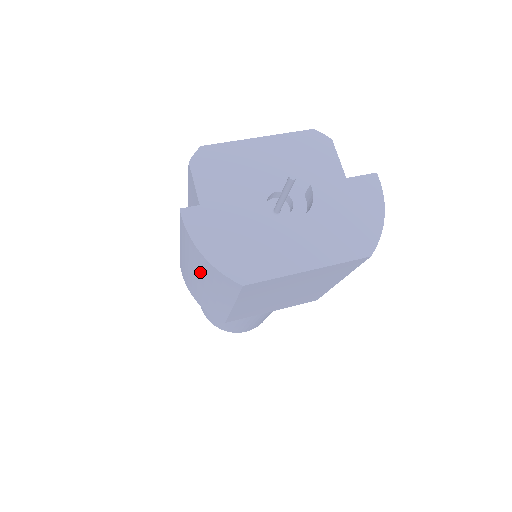
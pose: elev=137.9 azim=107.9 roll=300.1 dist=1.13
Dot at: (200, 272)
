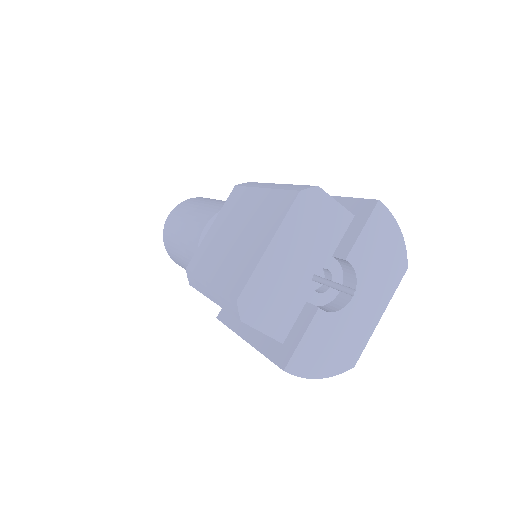
Dot at: occluded
